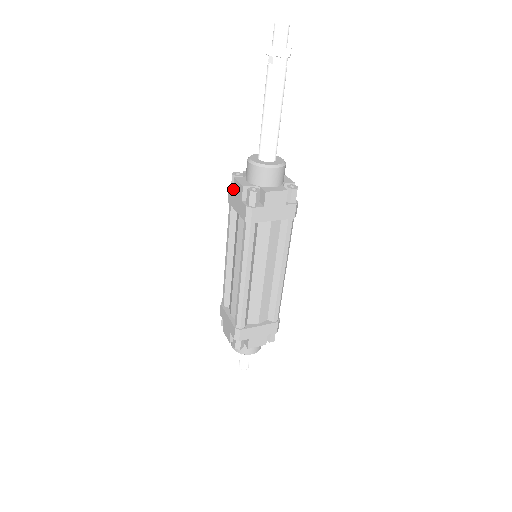
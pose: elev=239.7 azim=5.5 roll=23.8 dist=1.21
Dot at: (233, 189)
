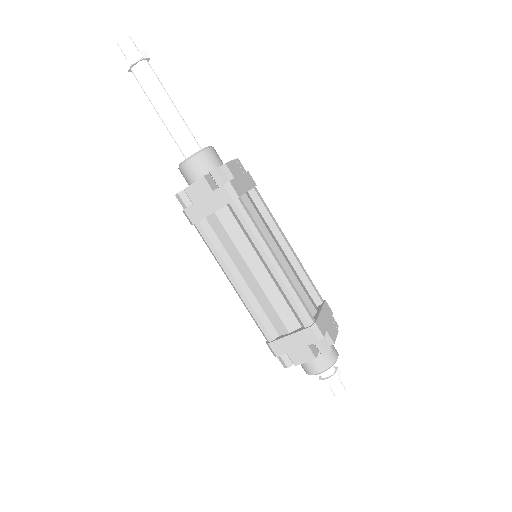
Dot at: (192, 200)
